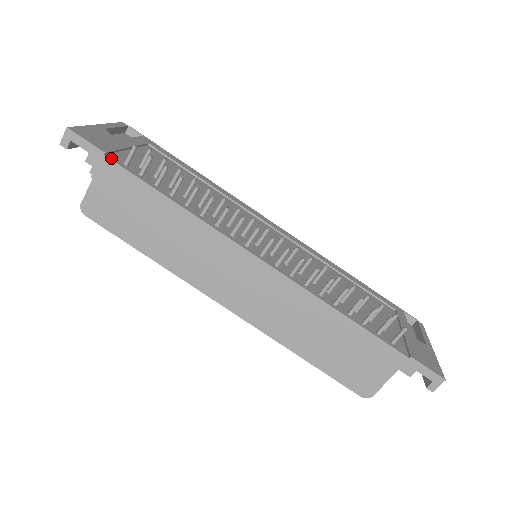
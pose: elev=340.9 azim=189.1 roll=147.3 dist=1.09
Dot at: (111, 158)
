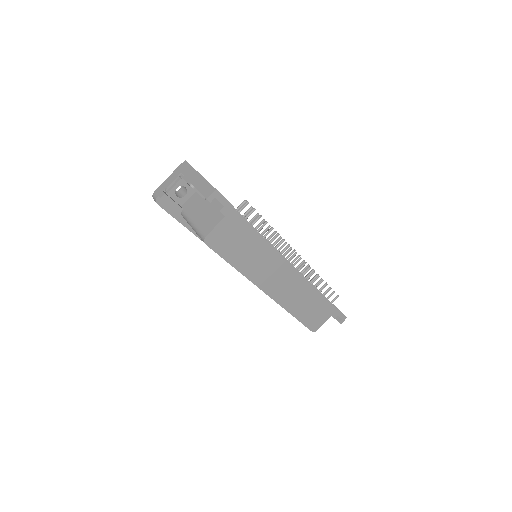
Dot at: (235, 210)
